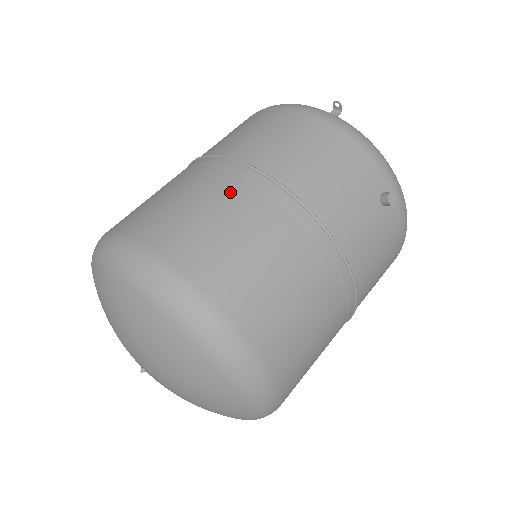
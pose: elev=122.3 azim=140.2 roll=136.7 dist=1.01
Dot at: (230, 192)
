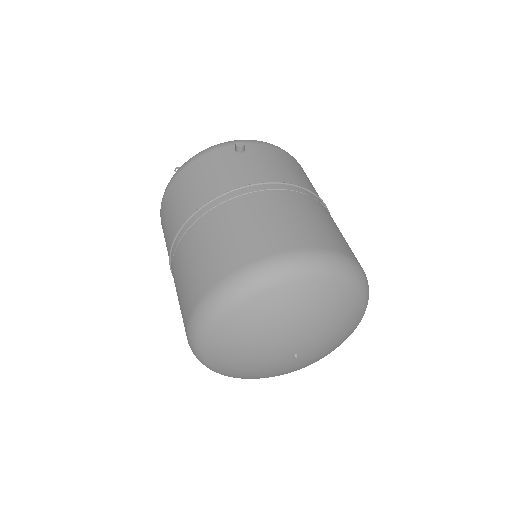
Dot at: (190, 243)
